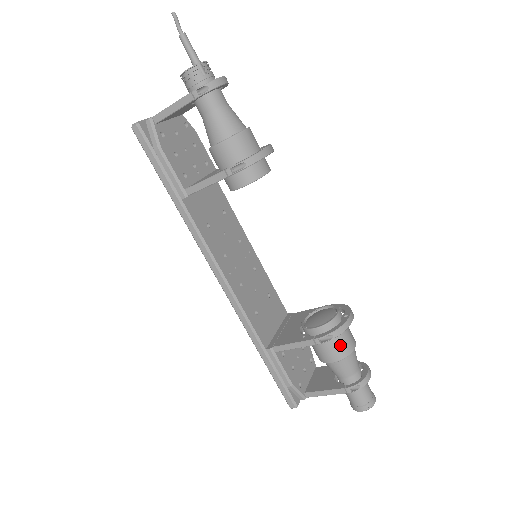
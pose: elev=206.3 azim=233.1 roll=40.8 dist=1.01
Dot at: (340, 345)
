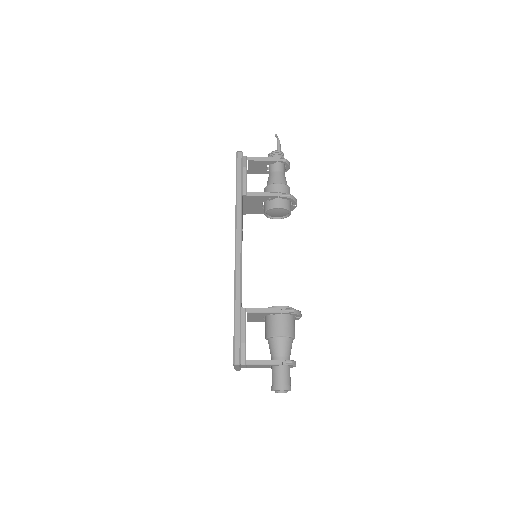
Dot at: (291, 326)
